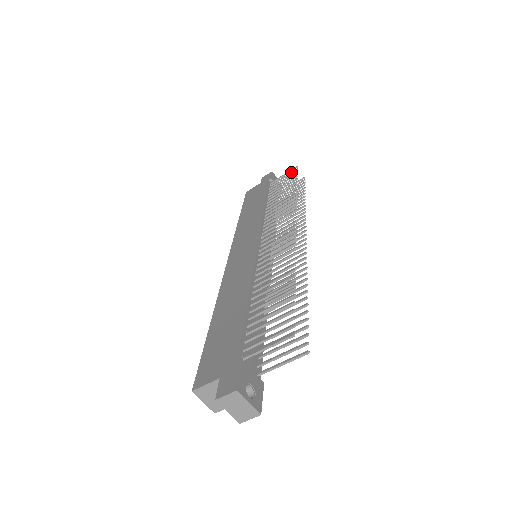
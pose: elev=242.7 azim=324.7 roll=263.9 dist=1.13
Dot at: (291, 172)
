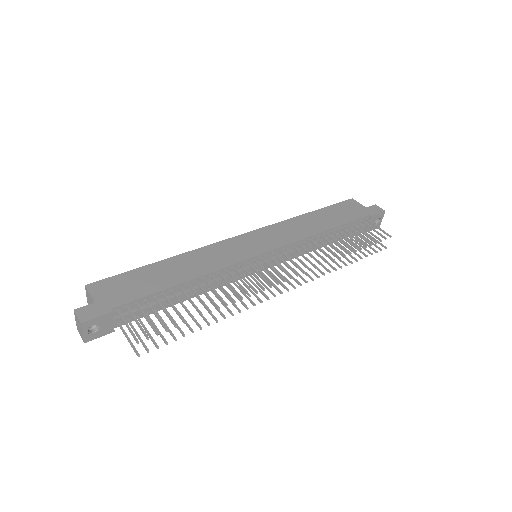
Dot at: (381, 234)
